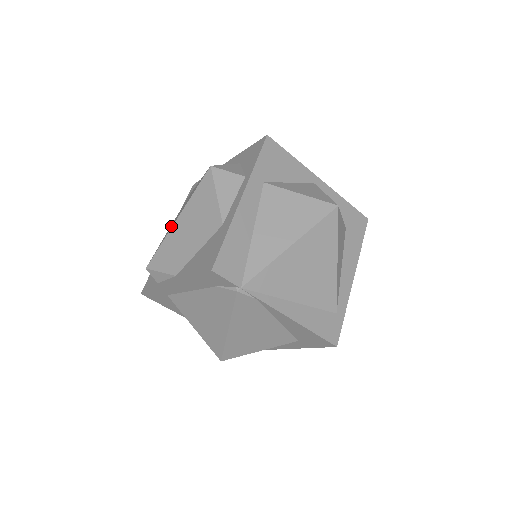
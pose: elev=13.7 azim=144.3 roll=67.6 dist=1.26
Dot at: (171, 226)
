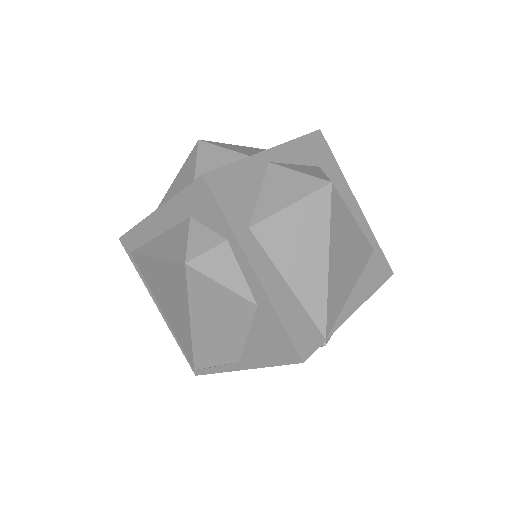
Dot at: (177, 320)
